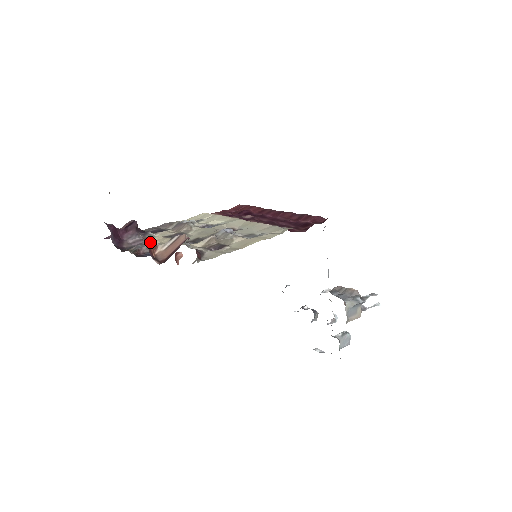
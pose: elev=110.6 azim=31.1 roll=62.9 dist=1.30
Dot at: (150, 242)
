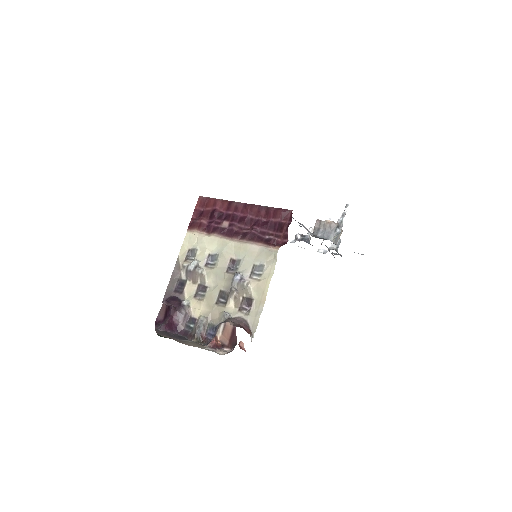
Dot at: (215, 344)
